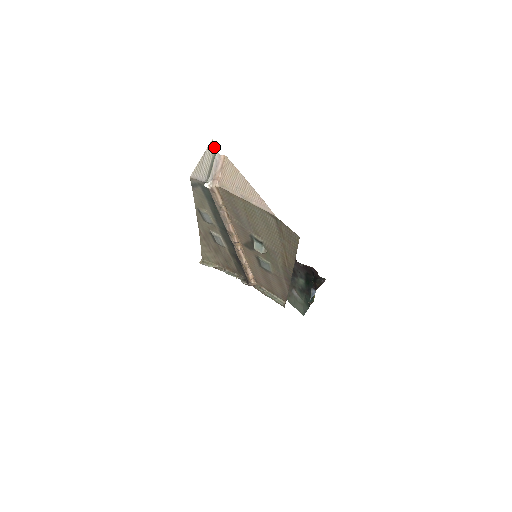
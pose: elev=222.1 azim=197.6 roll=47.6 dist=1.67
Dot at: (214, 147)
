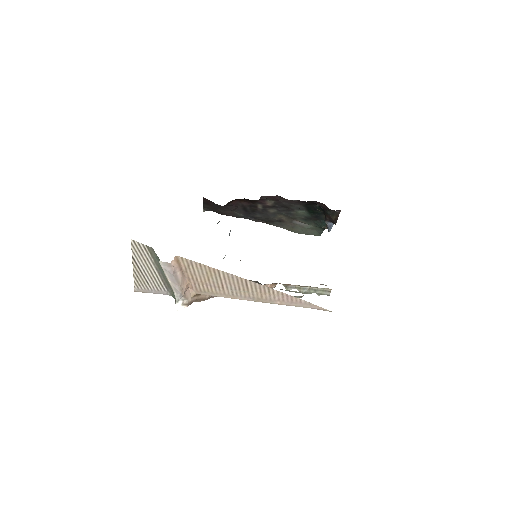
Dot at: (144, 249)
